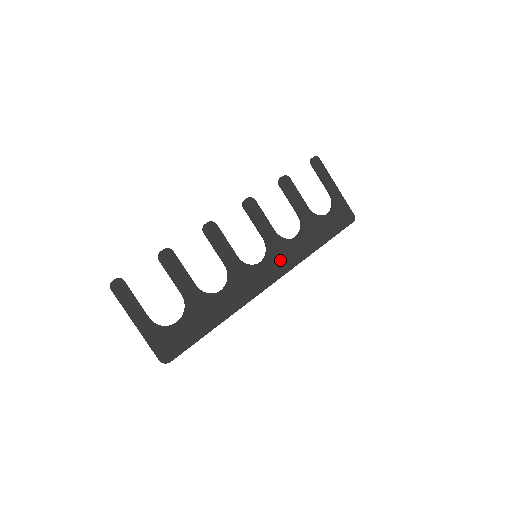
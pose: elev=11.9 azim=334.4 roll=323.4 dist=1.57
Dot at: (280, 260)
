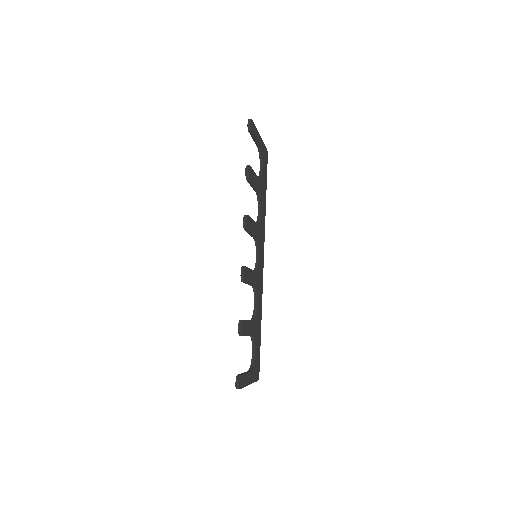
Dot at: (262, 241)
